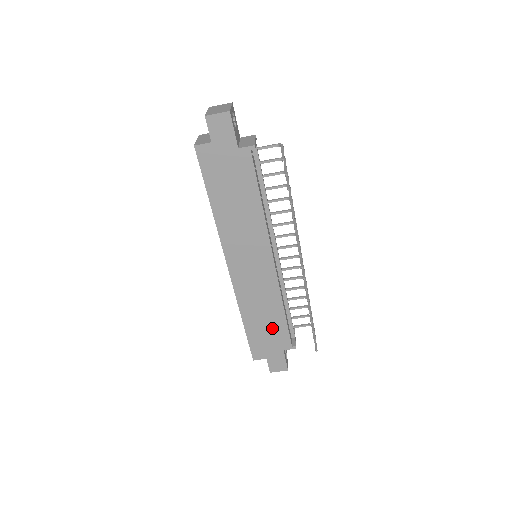
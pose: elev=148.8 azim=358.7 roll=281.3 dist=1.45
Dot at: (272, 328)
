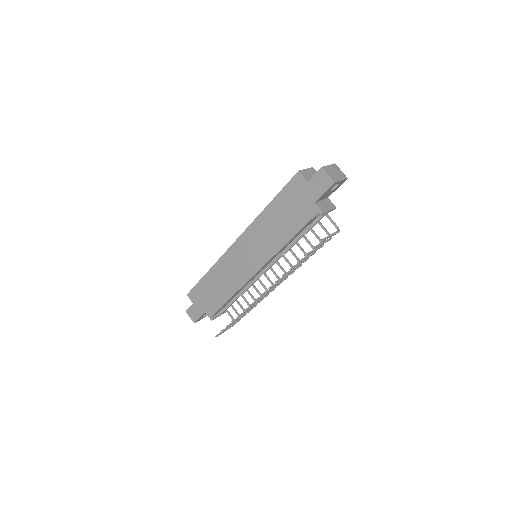
Dot at: (215, 296)
